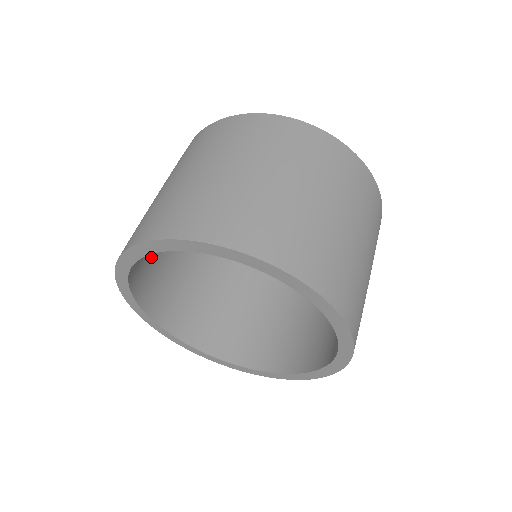
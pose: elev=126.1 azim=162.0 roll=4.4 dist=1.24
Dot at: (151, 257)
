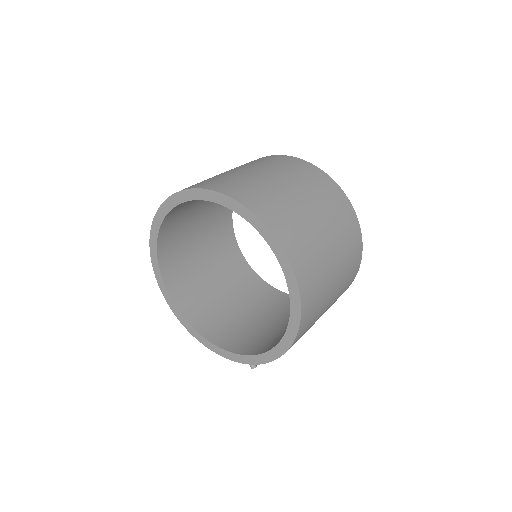
Dot at: (189, 277)
